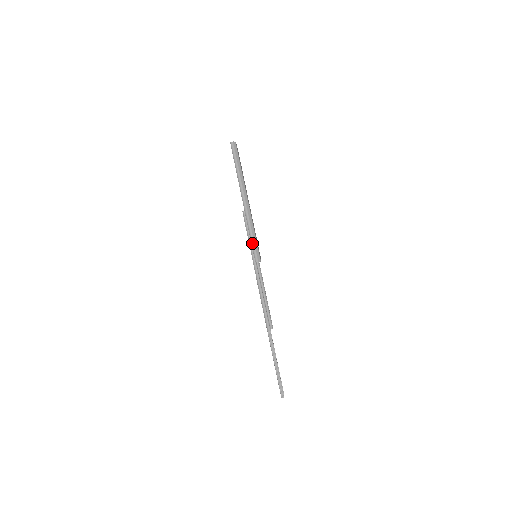
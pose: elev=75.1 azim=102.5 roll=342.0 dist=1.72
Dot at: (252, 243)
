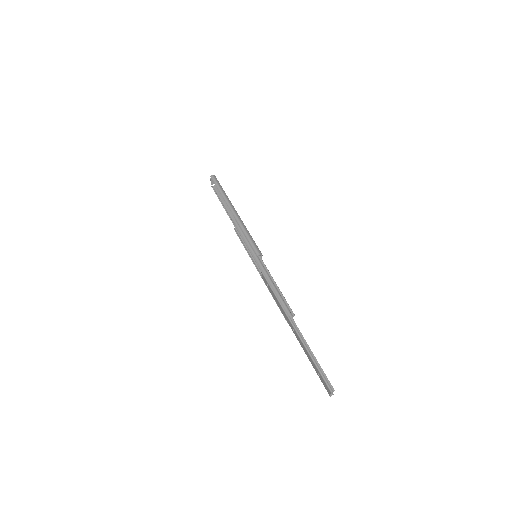
Dot at: (249, 241)
